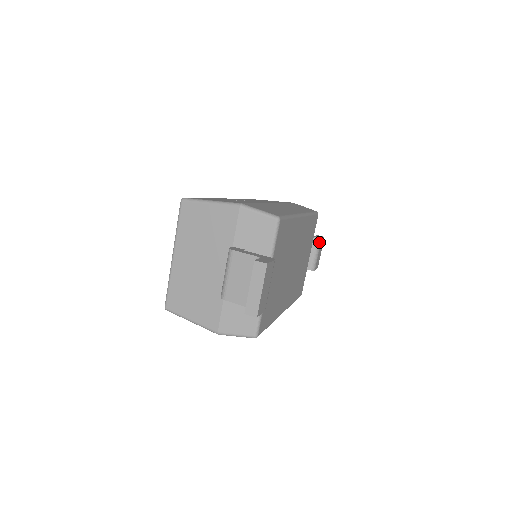
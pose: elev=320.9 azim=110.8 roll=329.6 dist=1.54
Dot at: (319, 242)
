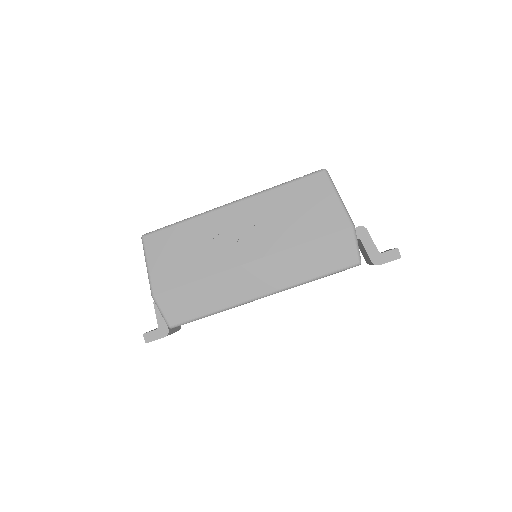
Dot at: occluded
